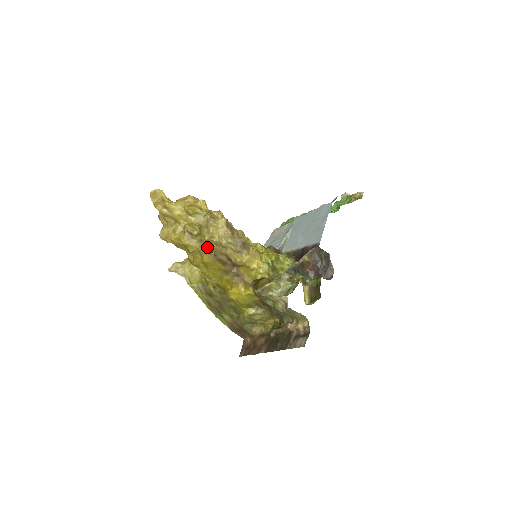
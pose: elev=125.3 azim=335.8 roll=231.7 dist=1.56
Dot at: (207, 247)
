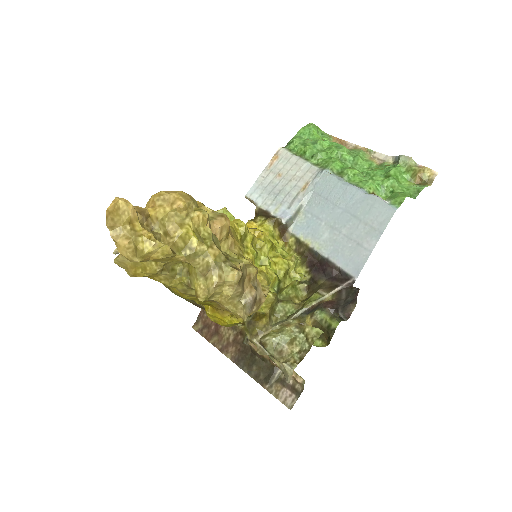
Dot at: occluded
